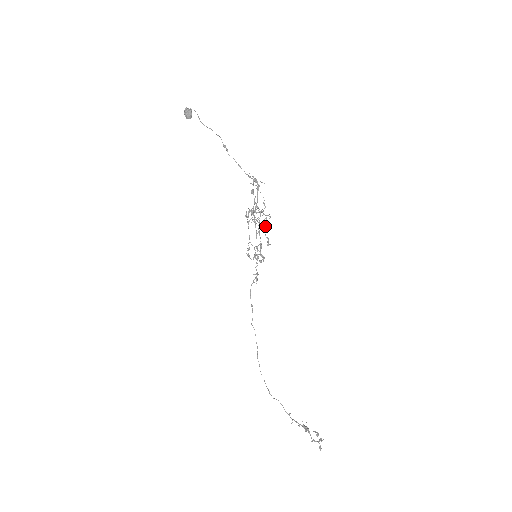
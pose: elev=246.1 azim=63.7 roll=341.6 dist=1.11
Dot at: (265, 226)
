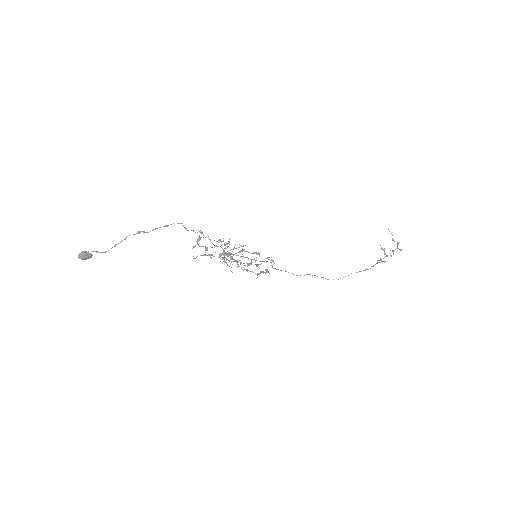
Dot at: occluded
